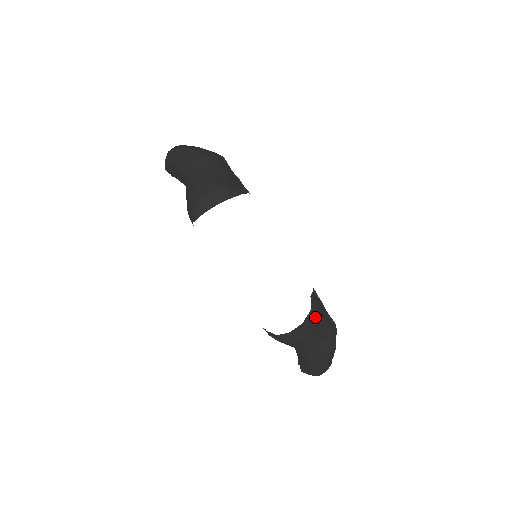
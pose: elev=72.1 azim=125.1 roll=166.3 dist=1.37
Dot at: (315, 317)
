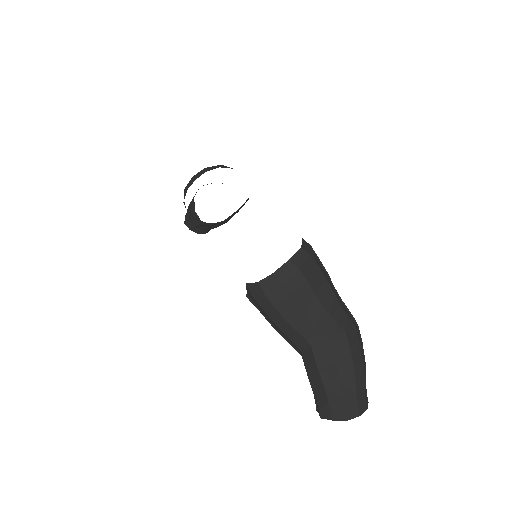
Dot at: (310, 265)
